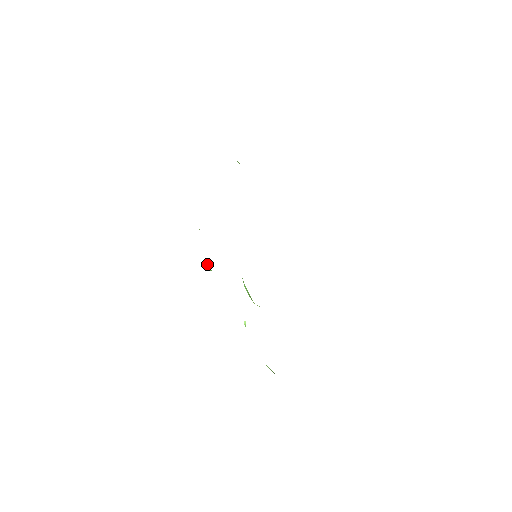
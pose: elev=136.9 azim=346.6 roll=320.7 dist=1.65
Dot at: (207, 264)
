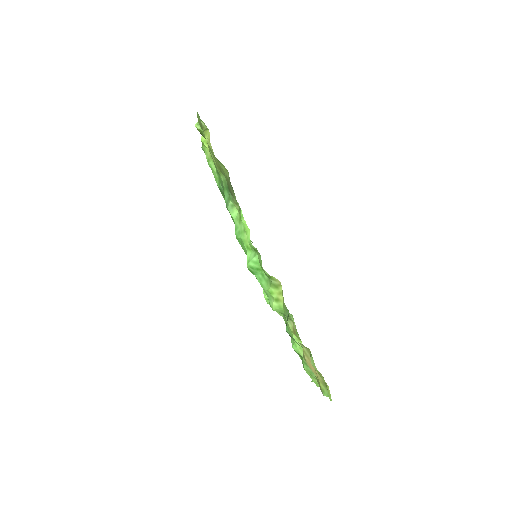
Dot at: (282, 310)
